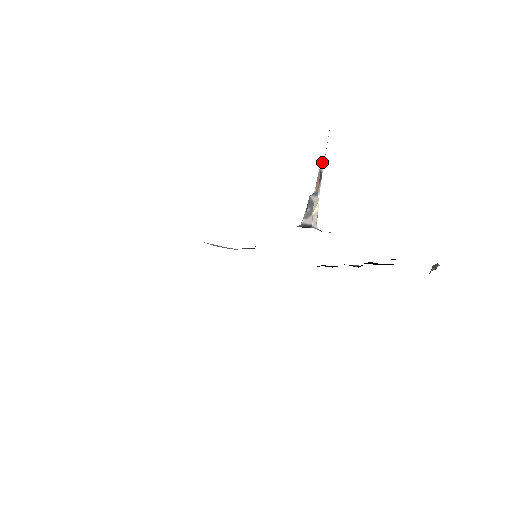
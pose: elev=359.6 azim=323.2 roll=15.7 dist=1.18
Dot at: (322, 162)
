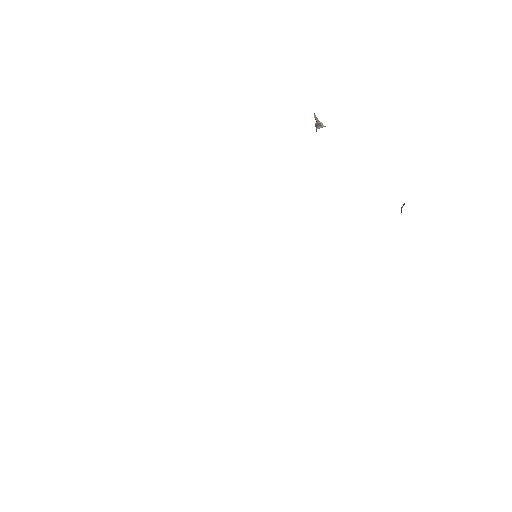
Dot at: (314, 113)
